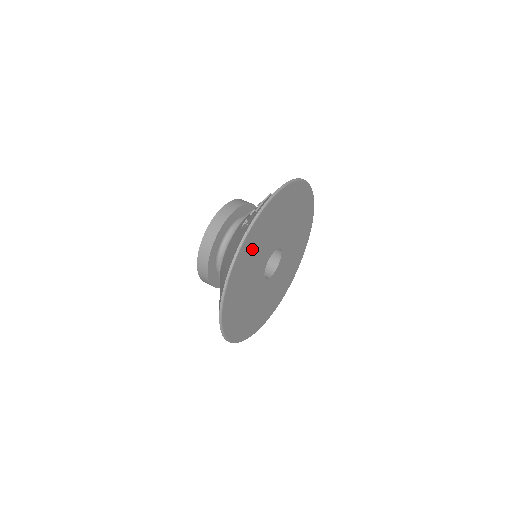
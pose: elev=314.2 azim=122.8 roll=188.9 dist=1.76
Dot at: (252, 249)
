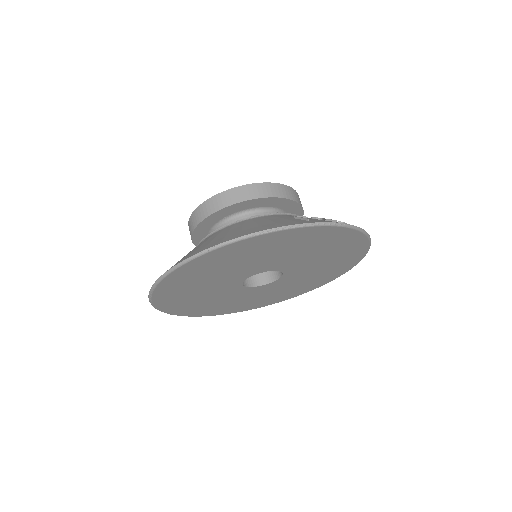
Dot at: (282, 244)
